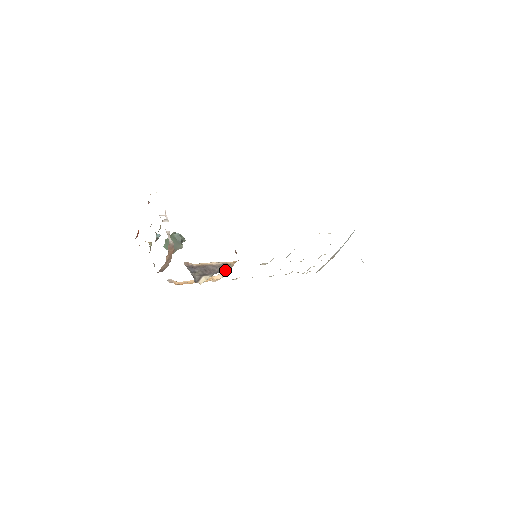
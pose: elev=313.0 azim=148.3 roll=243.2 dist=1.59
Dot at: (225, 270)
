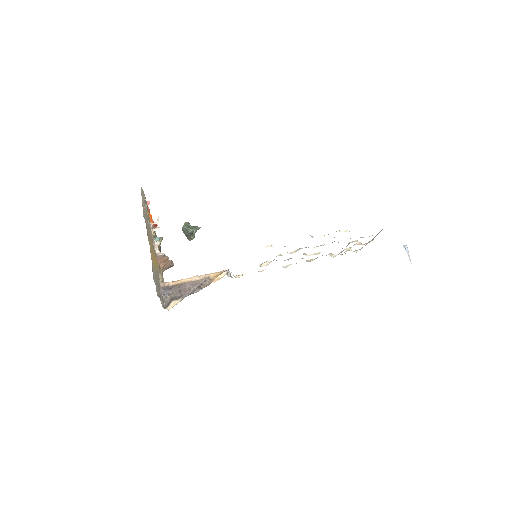
Dot at: (202, 288)
